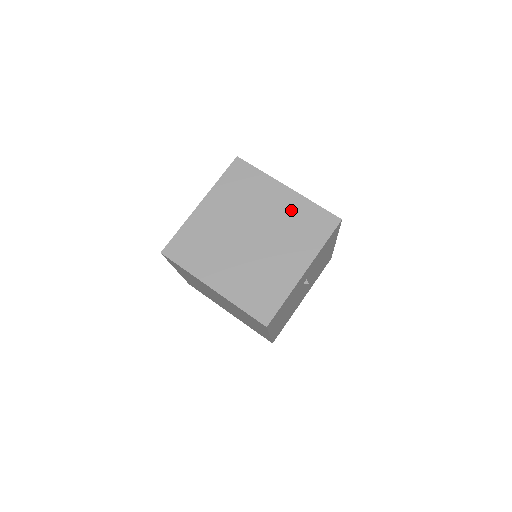
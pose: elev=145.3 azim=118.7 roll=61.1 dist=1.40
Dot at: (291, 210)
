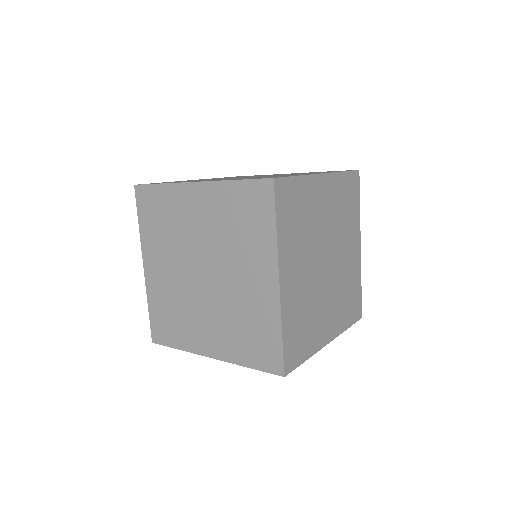
Dot at: (256, 304)
